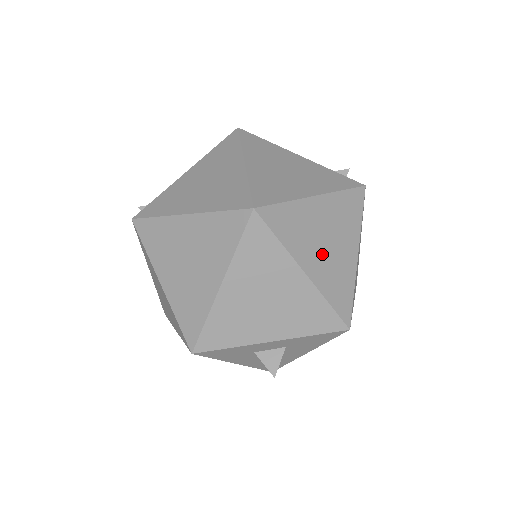
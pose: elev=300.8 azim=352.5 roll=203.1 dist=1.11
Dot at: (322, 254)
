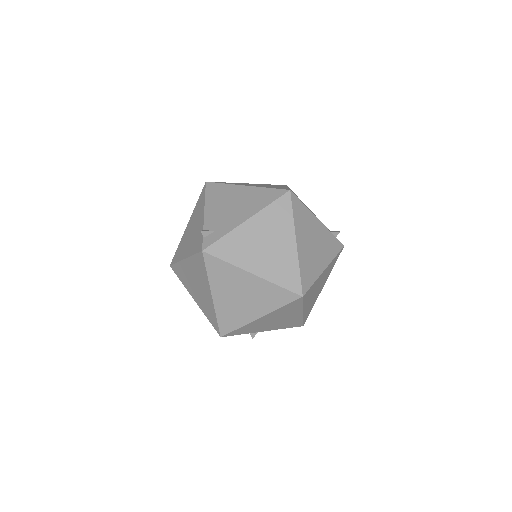
Dot at: (312, 298)
